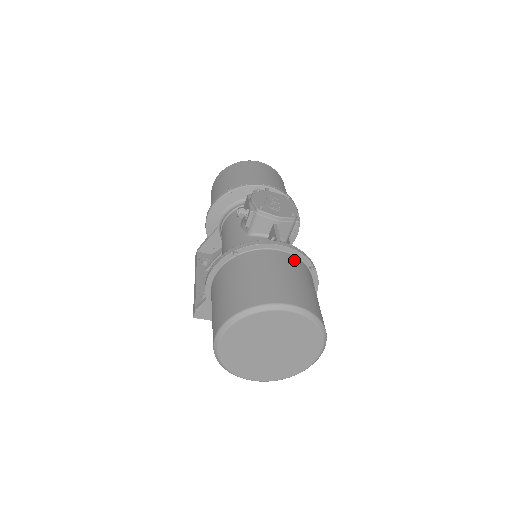
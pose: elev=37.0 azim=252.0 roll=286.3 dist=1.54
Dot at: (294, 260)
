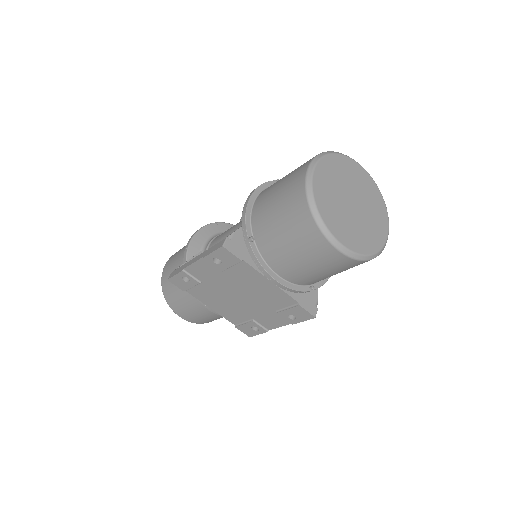
Dot at: occluded
